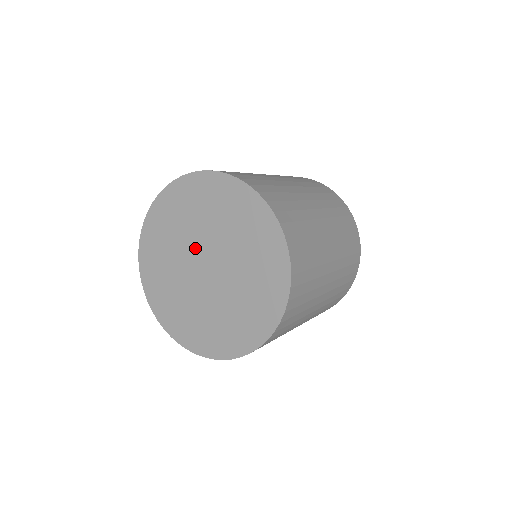
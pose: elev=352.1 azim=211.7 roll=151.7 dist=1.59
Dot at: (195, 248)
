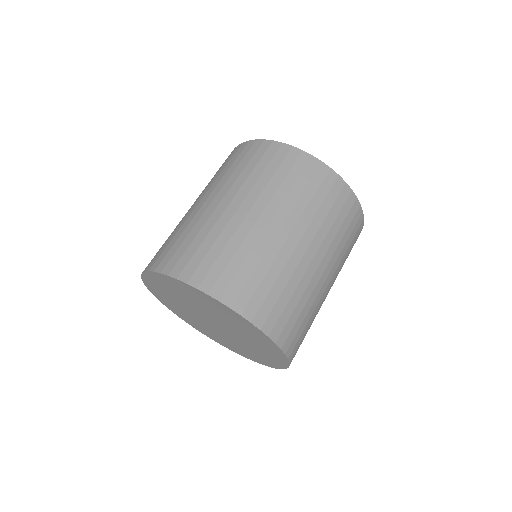
Dot at: (196, 313)
